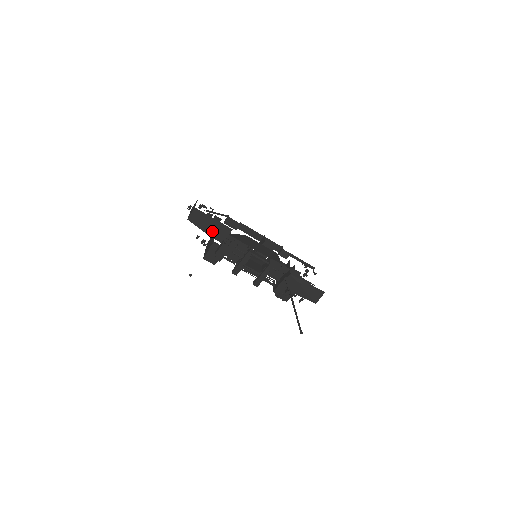
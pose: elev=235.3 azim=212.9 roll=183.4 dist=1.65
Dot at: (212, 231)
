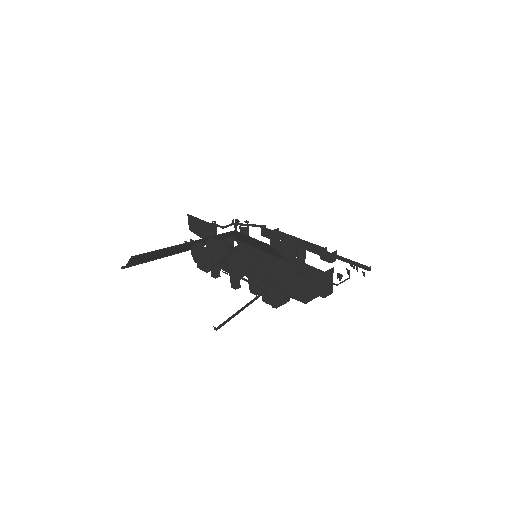
Dot at: occluded
